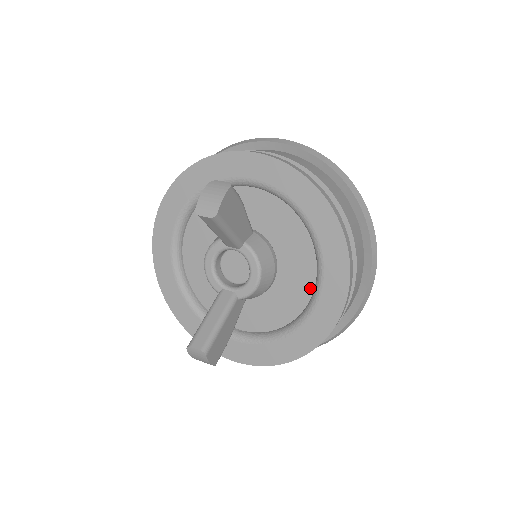
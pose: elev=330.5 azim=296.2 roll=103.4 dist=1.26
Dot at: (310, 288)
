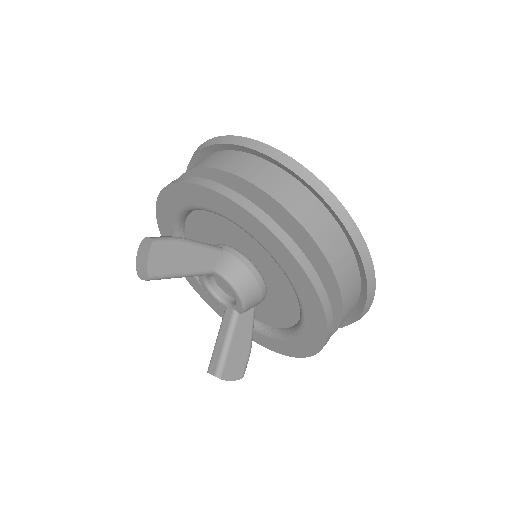
Dot at: occluded
